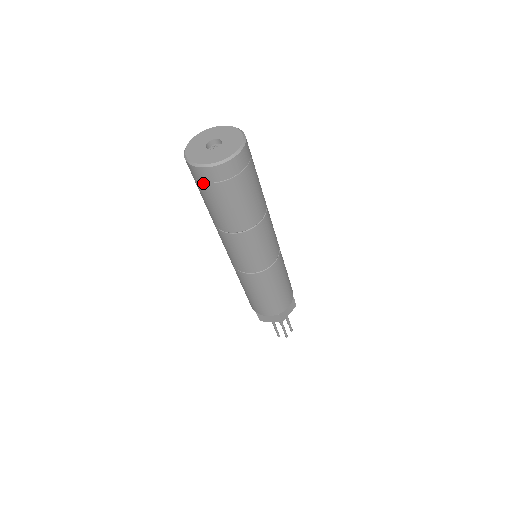
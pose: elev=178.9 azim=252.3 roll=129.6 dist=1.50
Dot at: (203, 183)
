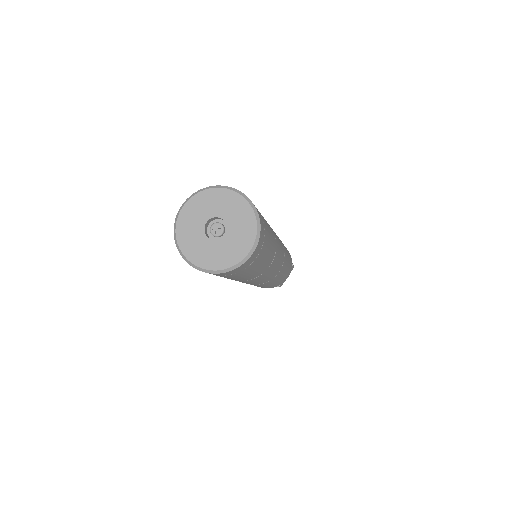
Dot at: occluded
